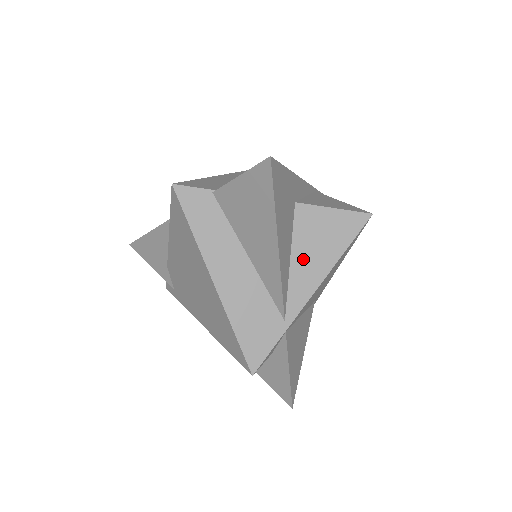
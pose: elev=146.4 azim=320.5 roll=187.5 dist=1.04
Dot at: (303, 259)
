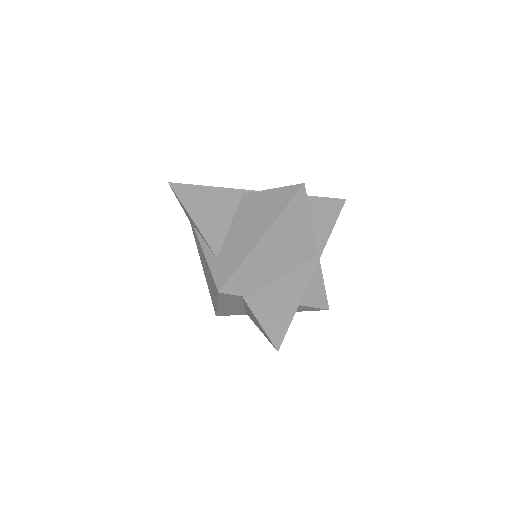
Dot at: occluded
